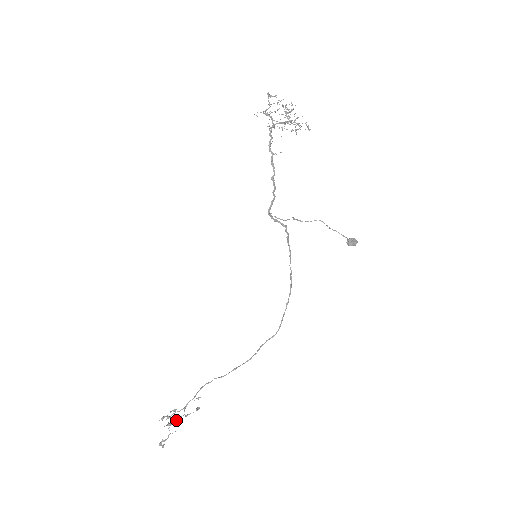
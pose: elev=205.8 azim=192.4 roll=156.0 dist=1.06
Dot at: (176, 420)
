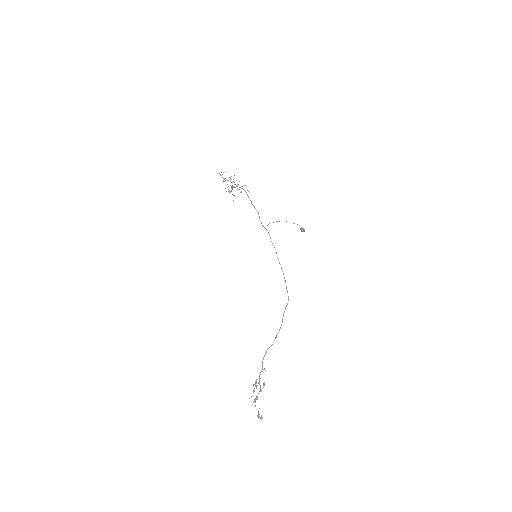
Dot at: (257, 396)
